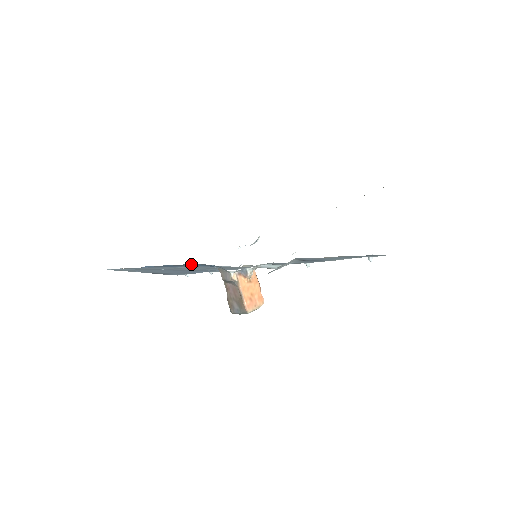
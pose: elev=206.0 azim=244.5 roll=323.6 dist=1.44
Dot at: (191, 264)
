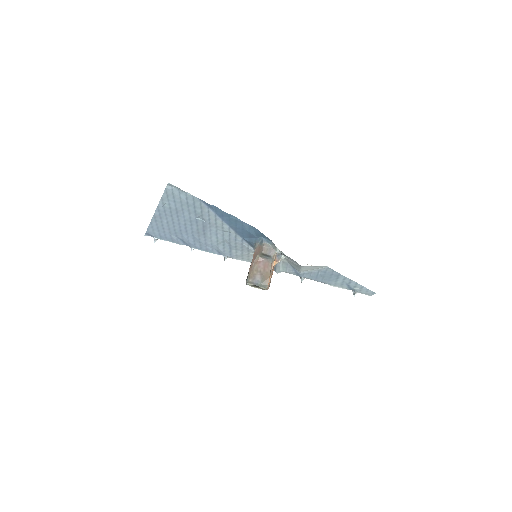
Dot at: (250, 227)
